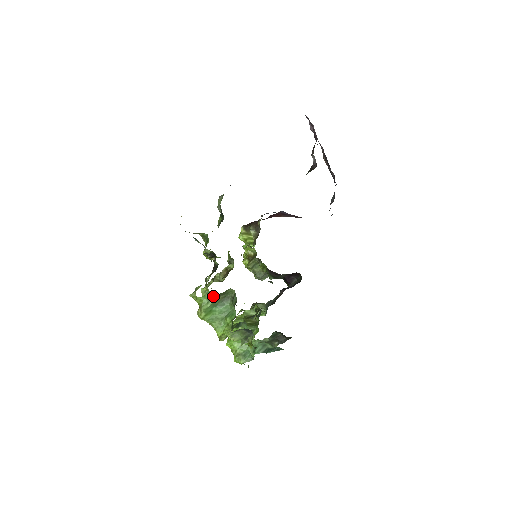
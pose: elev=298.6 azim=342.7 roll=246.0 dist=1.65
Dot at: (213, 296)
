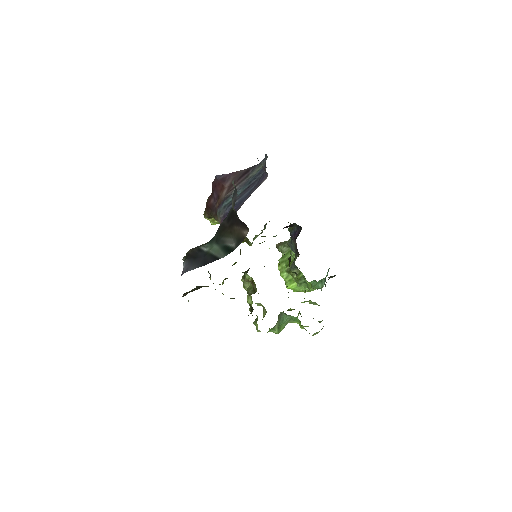
Dot at: (274, 327)
